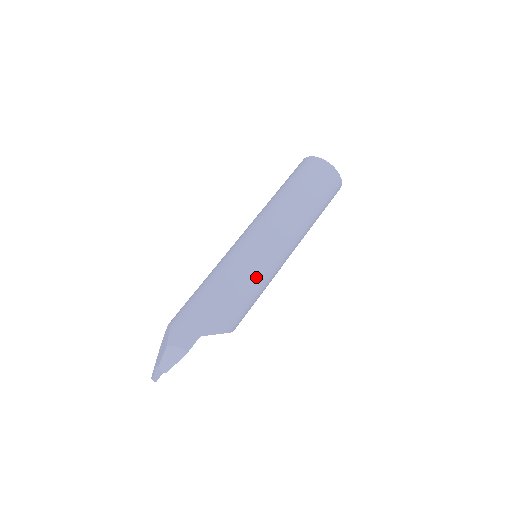
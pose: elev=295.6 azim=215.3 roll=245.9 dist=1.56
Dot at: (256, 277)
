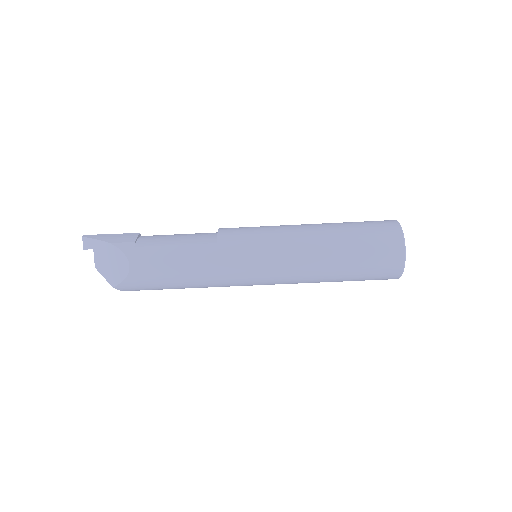
Dot at: occluded
